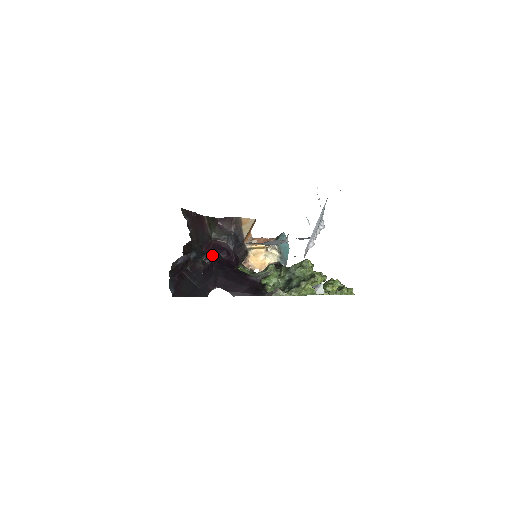
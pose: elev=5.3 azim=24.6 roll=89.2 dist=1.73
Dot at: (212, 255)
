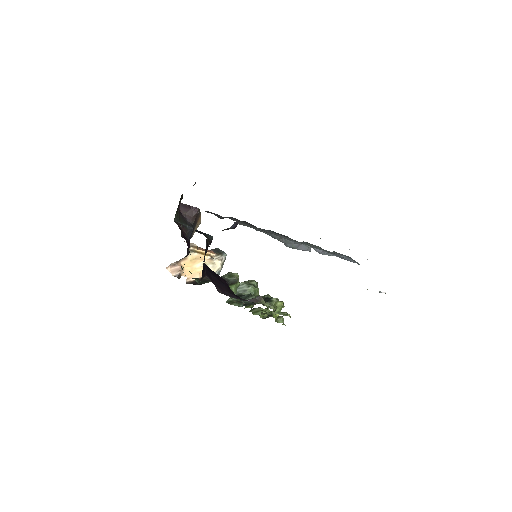
Dot at: (212, 237)
